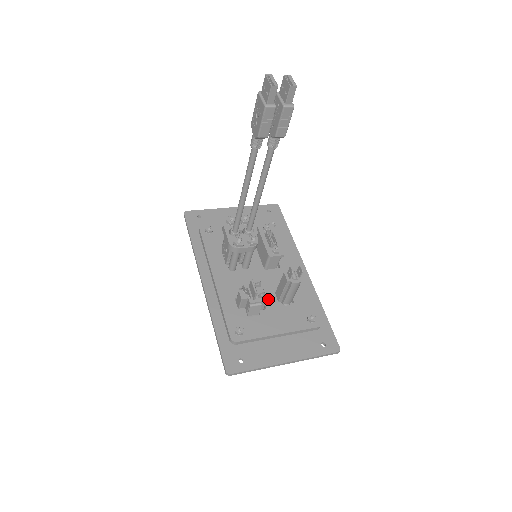
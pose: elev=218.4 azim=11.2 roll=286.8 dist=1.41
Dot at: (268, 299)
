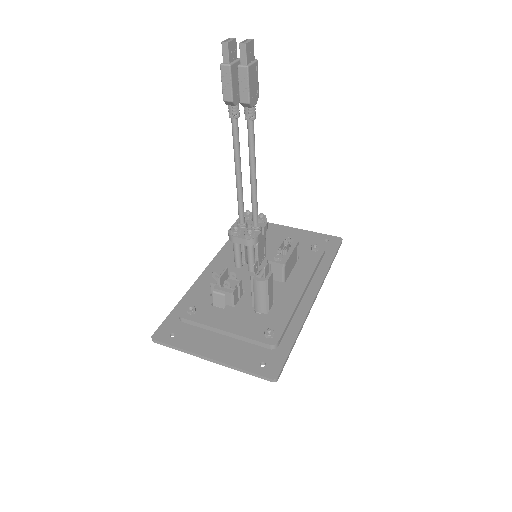
Dot at: (245, 300)
